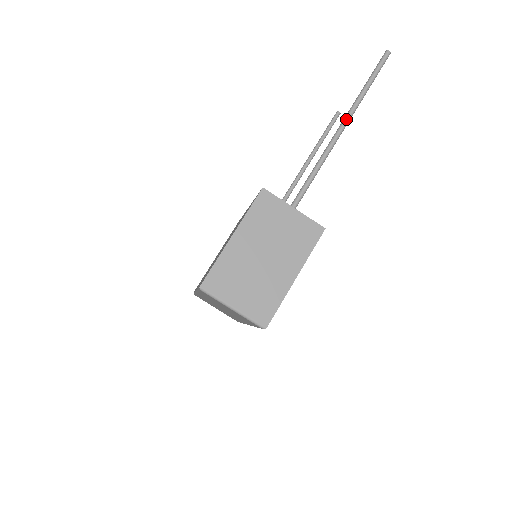
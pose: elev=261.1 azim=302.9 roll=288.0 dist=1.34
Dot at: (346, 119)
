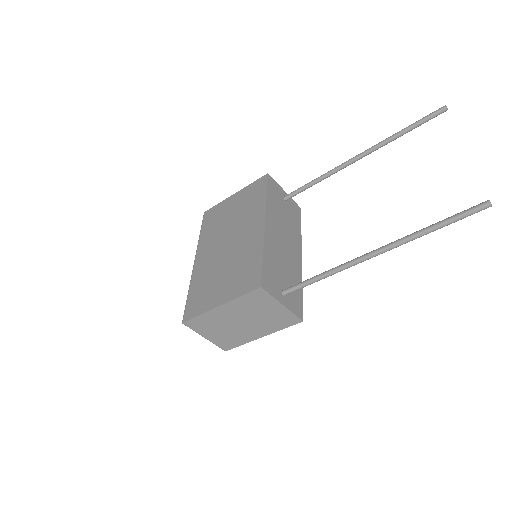
Dot at: (384, 251)
